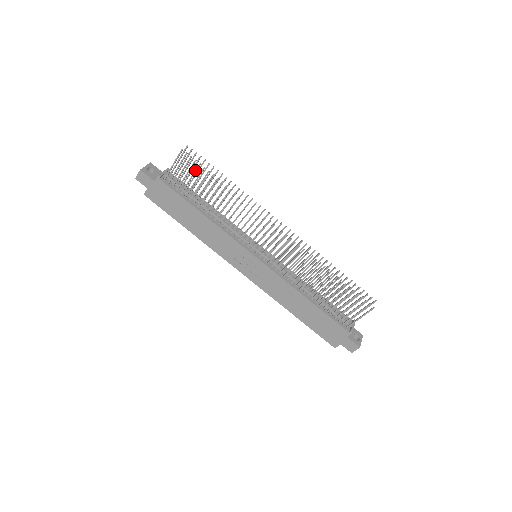
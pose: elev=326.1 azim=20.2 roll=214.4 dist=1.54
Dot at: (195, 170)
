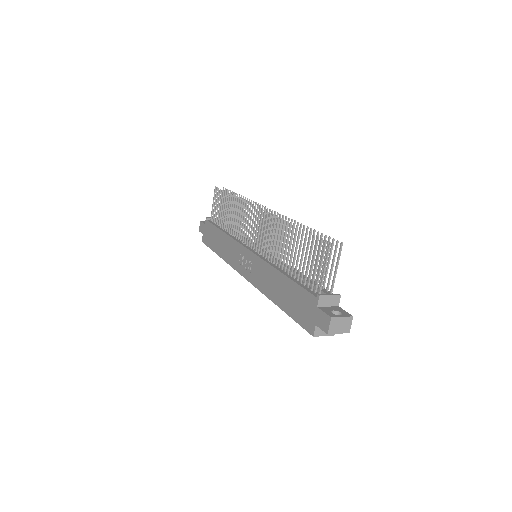
Dot at: (220, 197)
